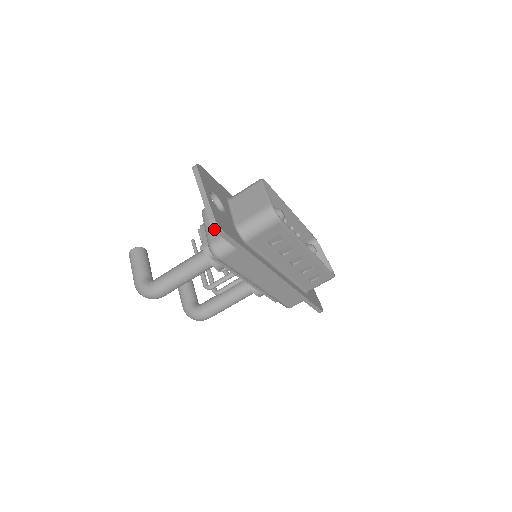
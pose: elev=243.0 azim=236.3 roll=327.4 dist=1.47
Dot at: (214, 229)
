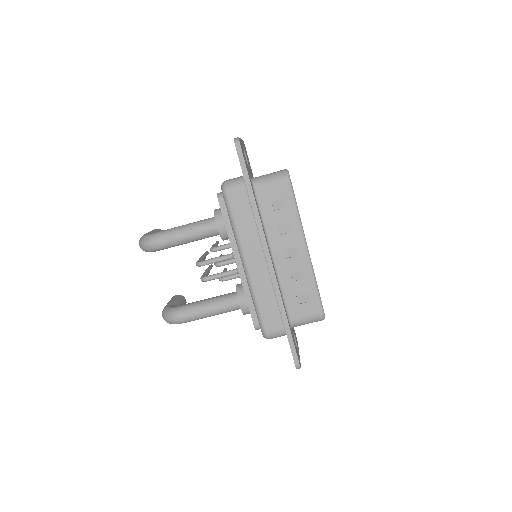
Dot at: (235, 142)
